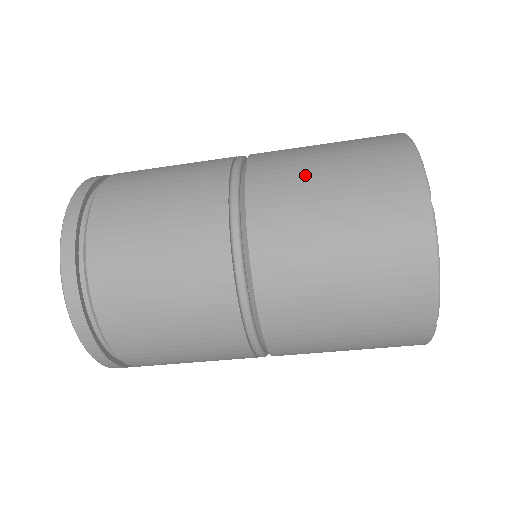
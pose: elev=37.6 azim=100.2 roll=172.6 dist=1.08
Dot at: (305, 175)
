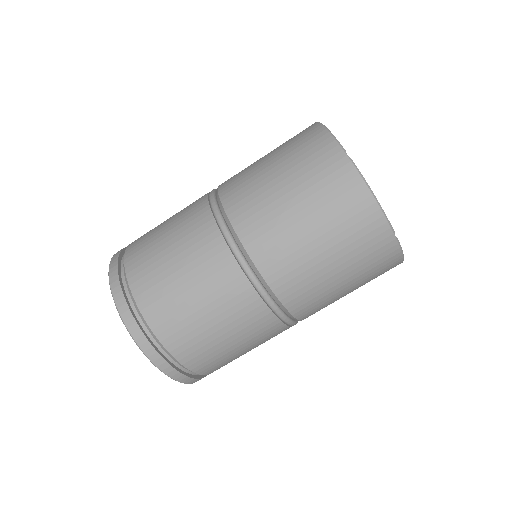
Dot at: occluded
